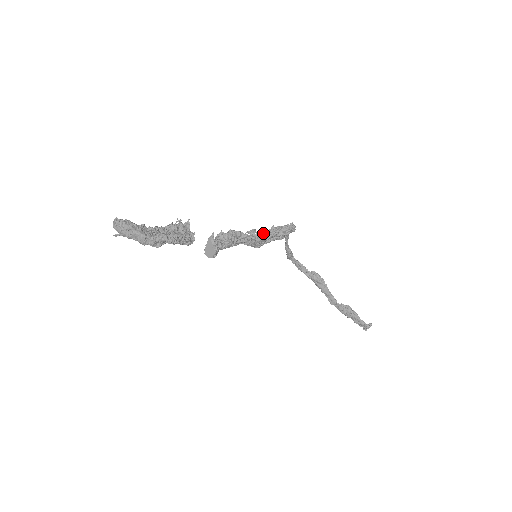
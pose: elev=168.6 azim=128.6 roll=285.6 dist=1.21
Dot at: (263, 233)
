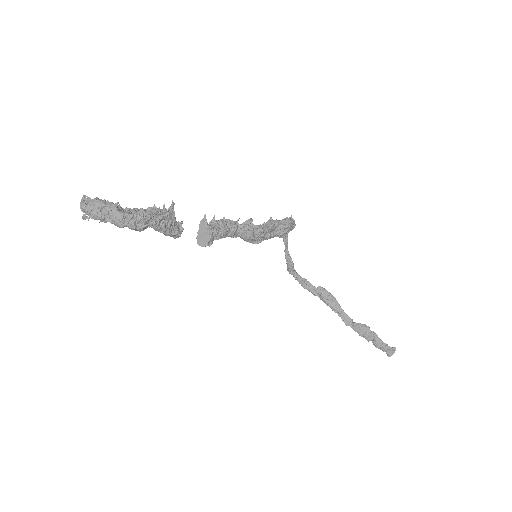
Dot at: (261, 225)
